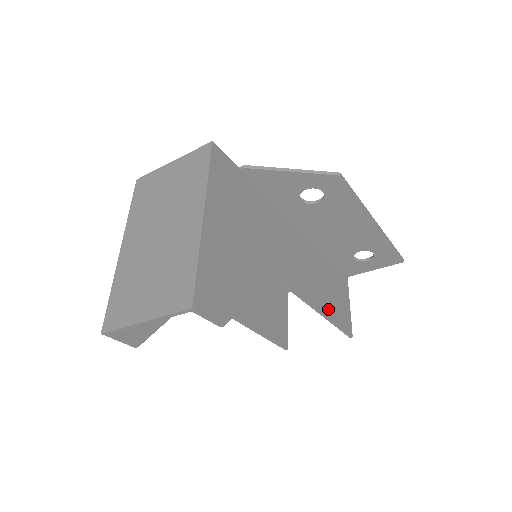
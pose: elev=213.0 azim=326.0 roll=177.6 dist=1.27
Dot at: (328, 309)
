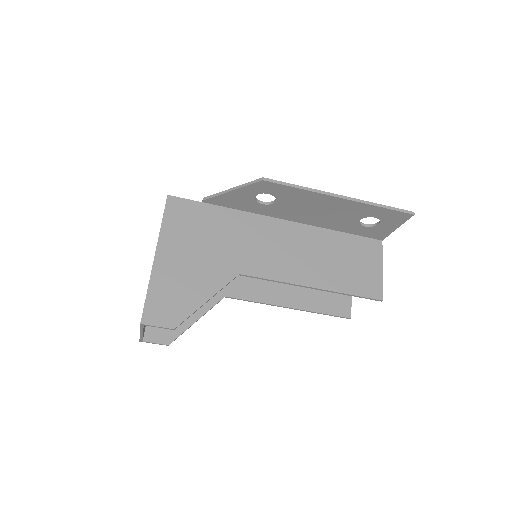
Dot at: (335, 283)
